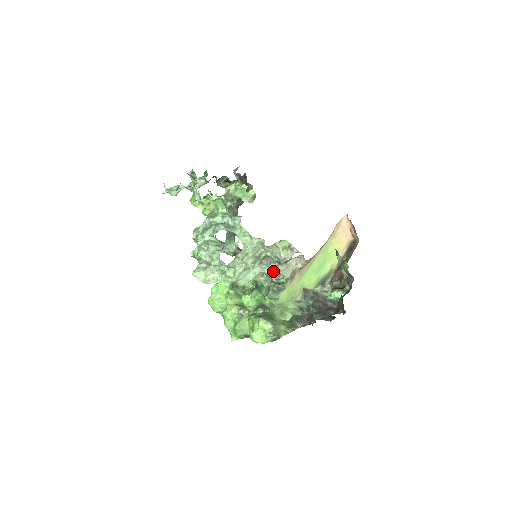
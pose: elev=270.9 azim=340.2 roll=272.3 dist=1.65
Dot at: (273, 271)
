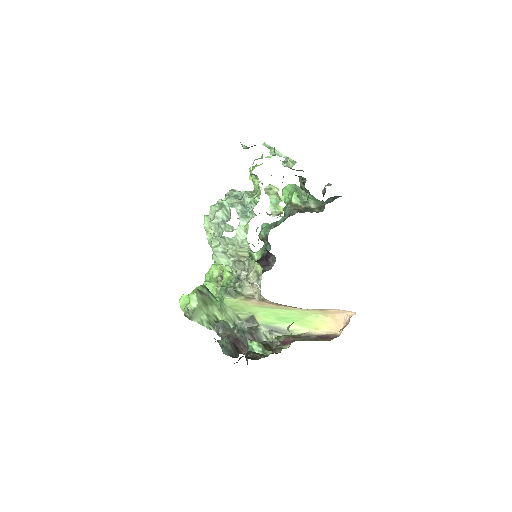
Dot at: (241, 277)
